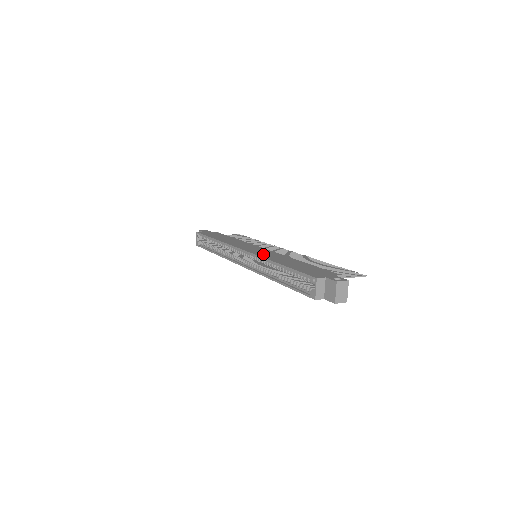
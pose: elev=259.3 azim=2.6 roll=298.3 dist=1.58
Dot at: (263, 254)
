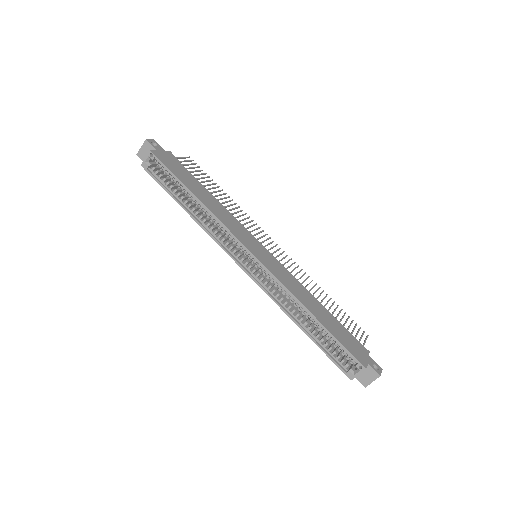
Dot at: (283, 278)
